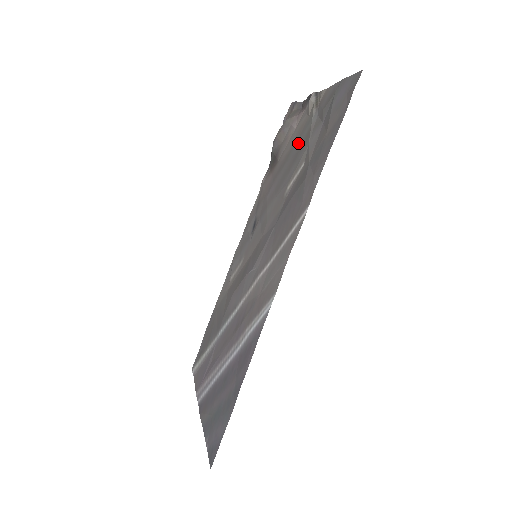
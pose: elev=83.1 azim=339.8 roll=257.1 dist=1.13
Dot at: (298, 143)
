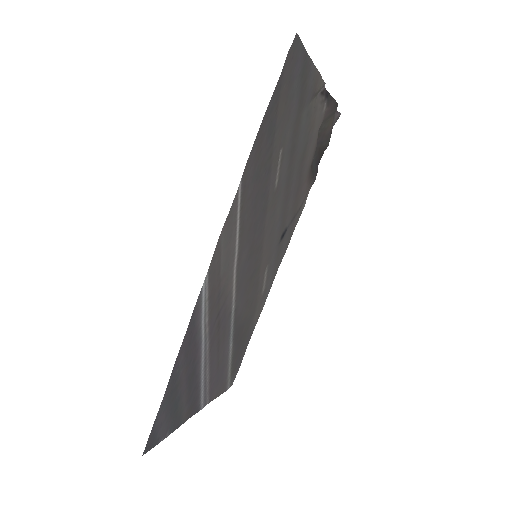
Dot at: (303, 138)
